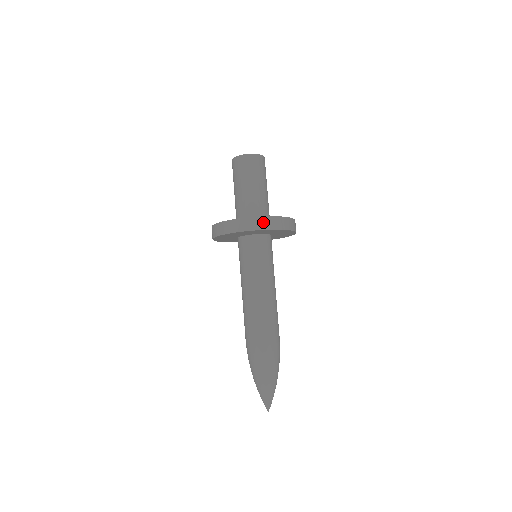
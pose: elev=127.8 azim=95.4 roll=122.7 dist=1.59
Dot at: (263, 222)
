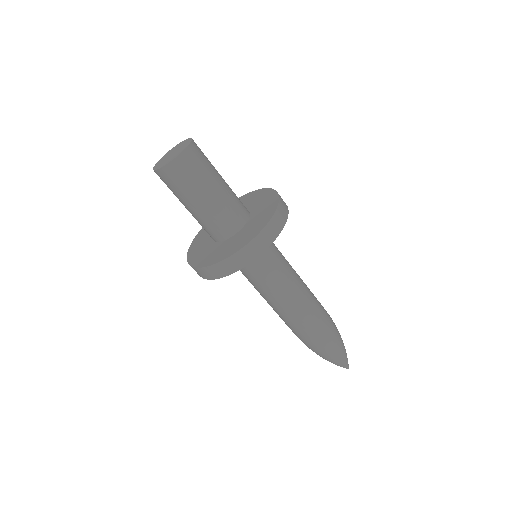
Dot at: (265, 237)
